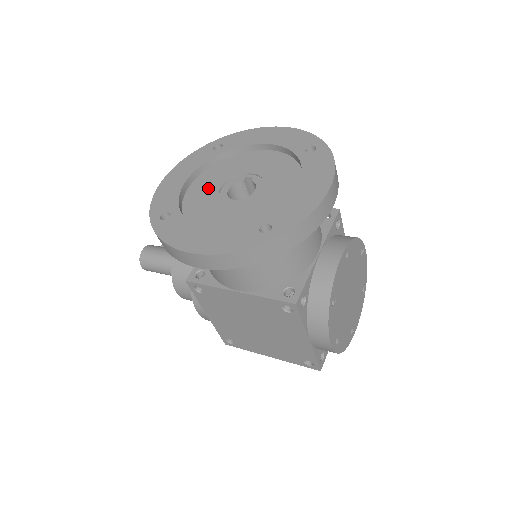
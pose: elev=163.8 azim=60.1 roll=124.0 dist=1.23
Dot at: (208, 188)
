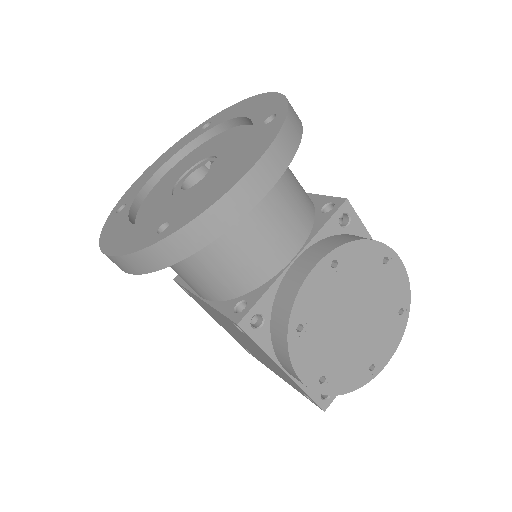
Dot at: (174, 176)
